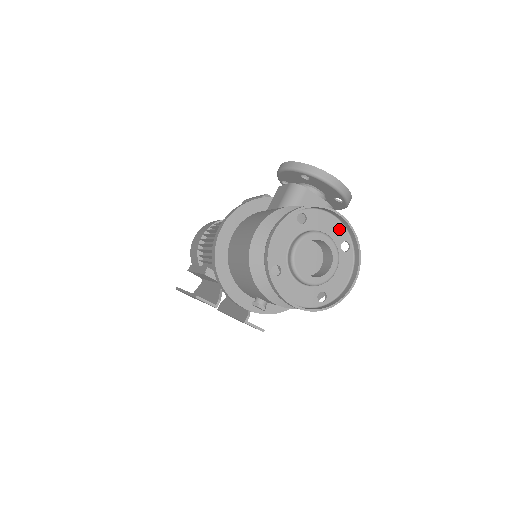
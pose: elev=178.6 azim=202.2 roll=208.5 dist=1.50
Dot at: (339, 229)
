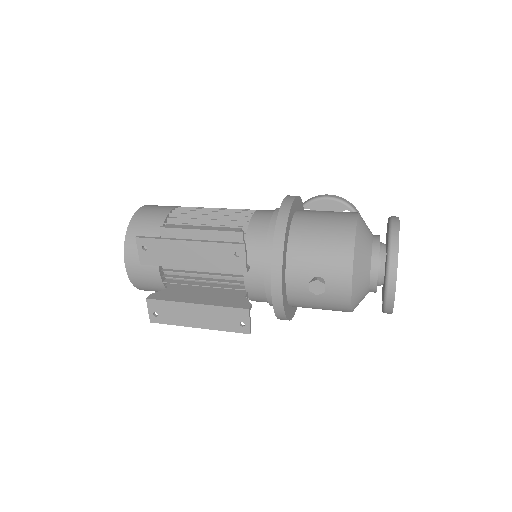
Dot at: occluded
